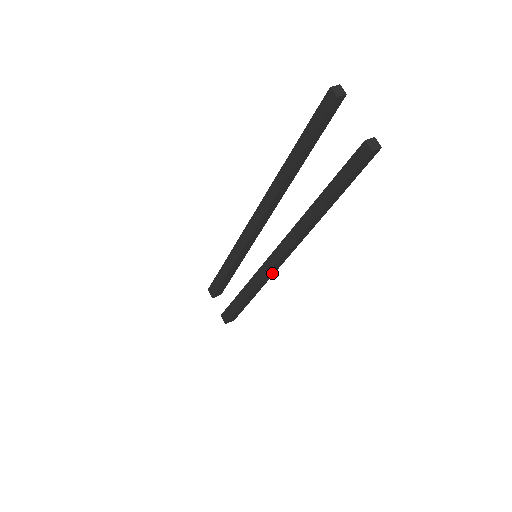
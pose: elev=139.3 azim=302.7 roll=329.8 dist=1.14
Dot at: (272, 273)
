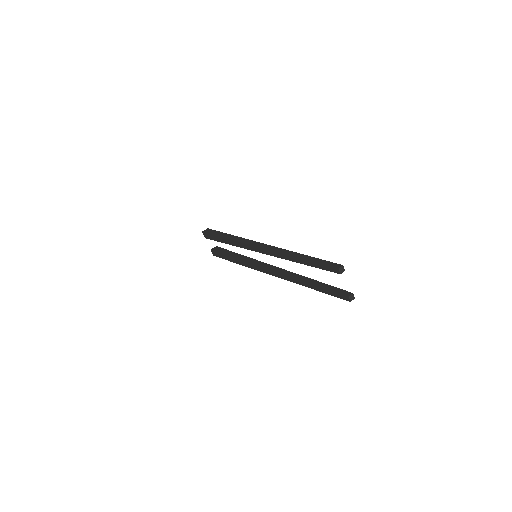
Dot at: occluded
